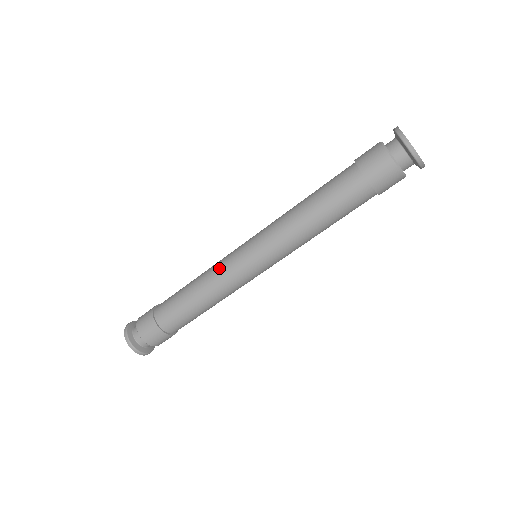
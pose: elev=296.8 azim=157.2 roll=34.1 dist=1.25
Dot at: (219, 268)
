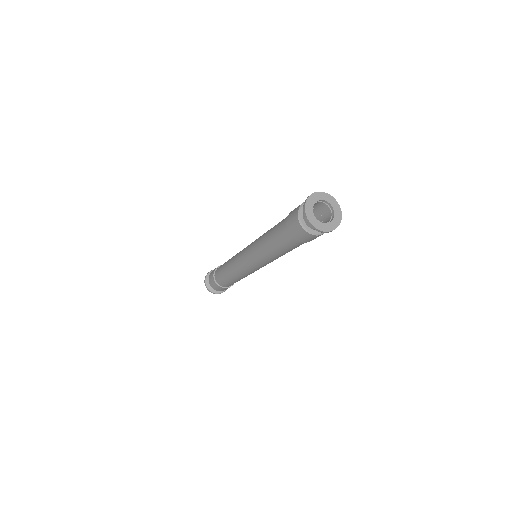
Dot at: (236, 267)
